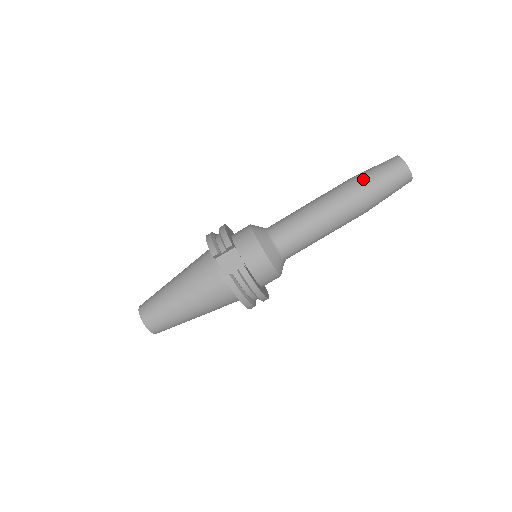
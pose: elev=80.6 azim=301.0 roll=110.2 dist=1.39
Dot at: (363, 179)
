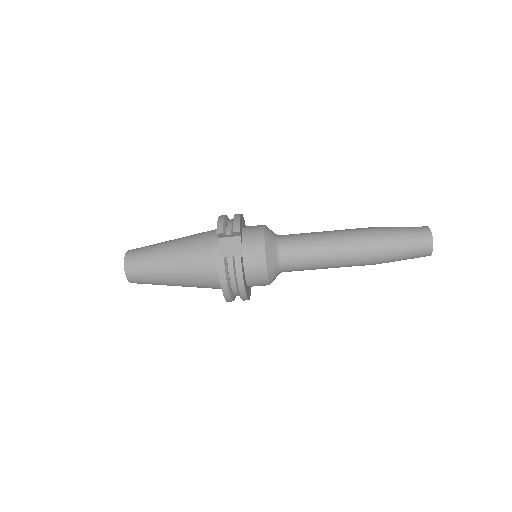
Dot at: (386, 232)
